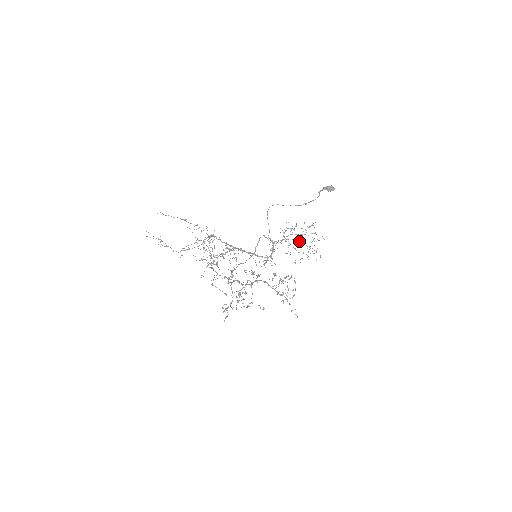
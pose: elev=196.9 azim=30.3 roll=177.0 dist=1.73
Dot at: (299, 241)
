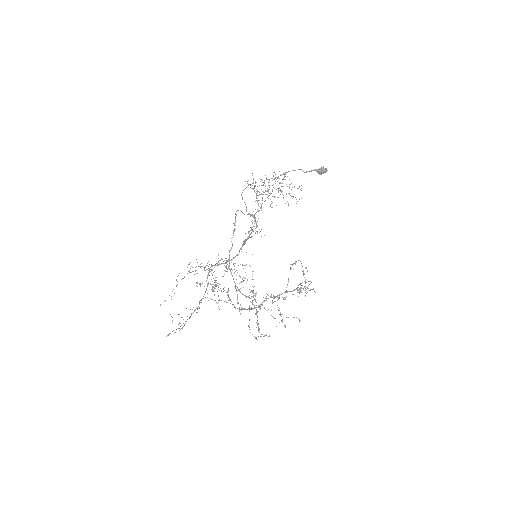
Dot at: occluded
